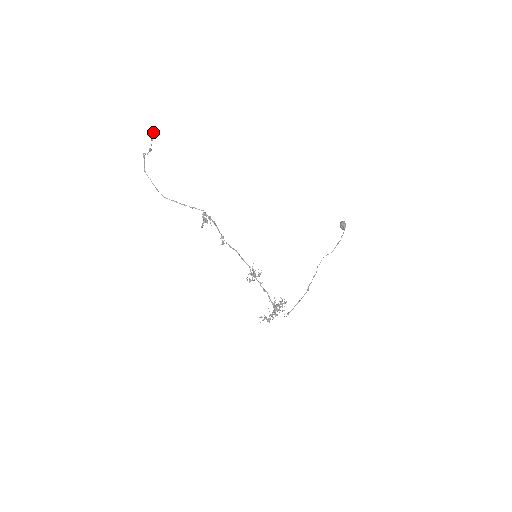
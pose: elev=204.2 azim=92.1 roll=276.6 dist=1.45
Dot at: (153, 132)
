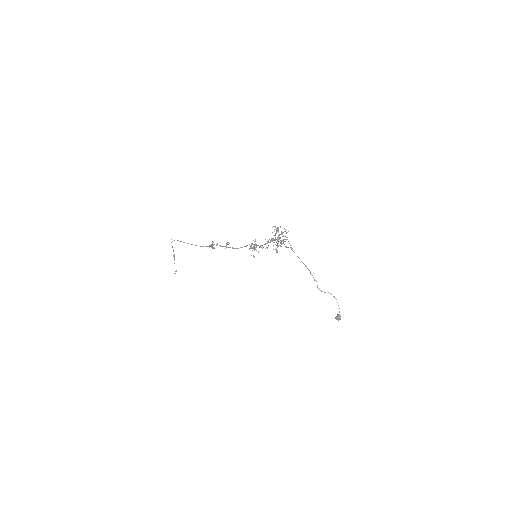
Dot at: occluded
